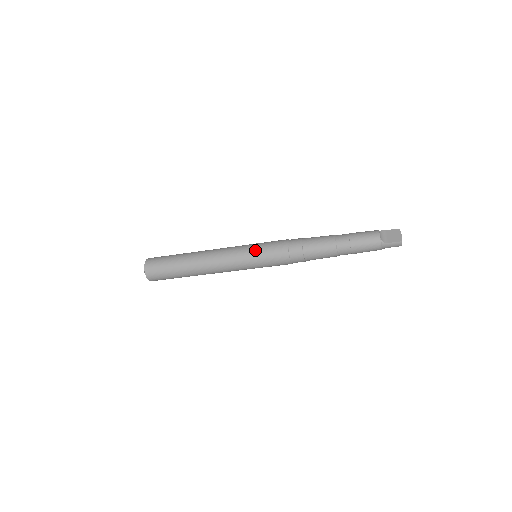
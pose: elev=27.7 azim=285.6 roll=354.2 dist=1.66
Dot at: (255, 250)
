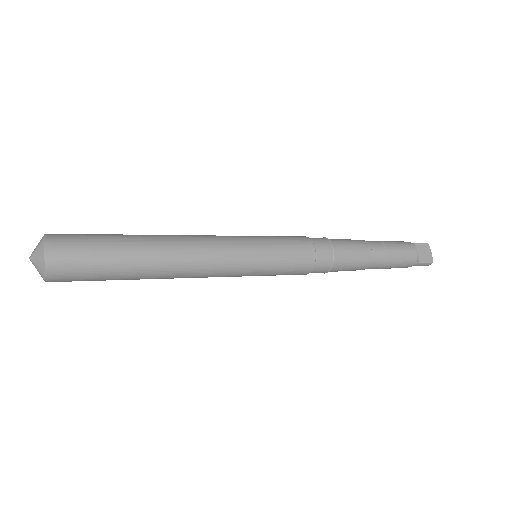
Dot at: (269, 254)
